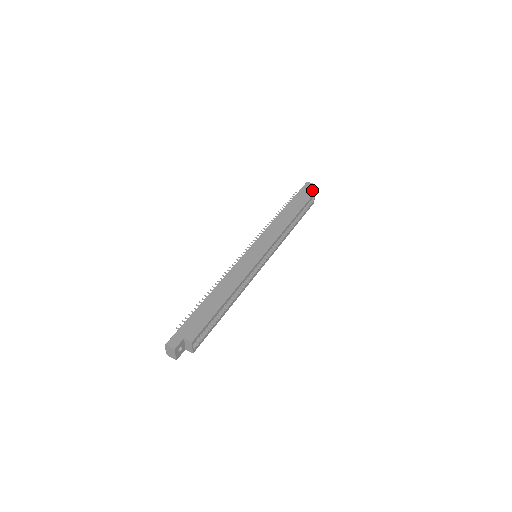
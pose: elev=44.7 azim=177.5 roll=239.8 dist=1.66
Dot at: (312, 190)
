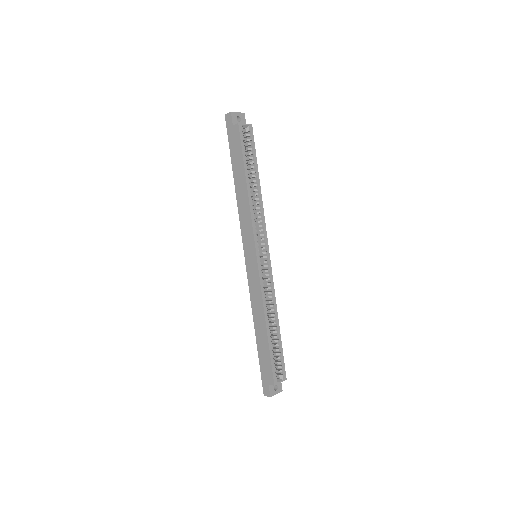
Dot at: (234, 125)
